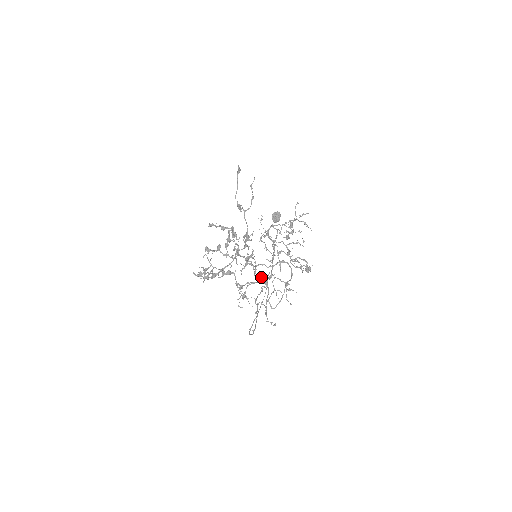
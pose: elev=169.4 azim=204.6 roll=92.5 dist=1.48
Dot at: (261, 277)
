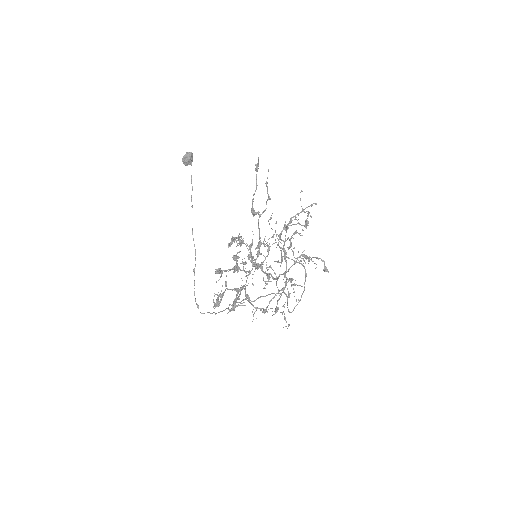
Dot at: (270, 281)
